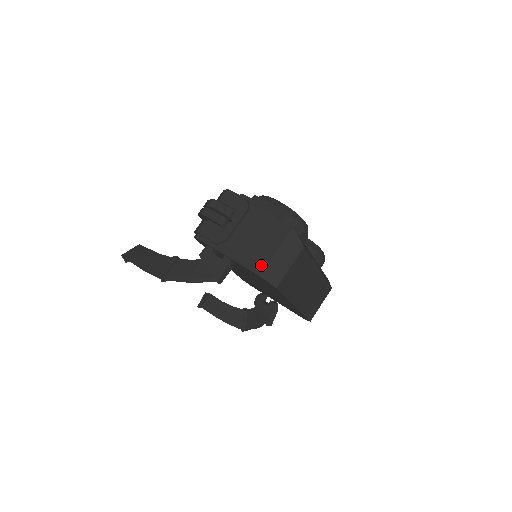
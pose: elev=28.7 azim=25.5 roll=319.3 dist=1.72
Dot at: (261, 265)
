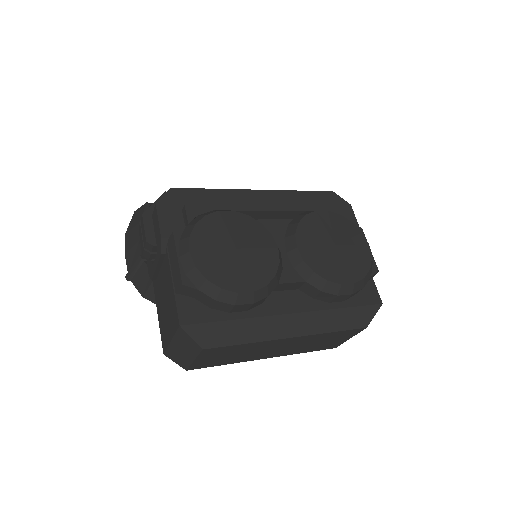
Dot at: (164, 343)
